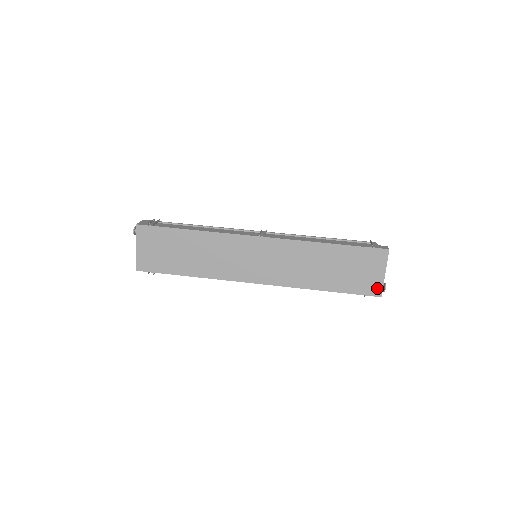
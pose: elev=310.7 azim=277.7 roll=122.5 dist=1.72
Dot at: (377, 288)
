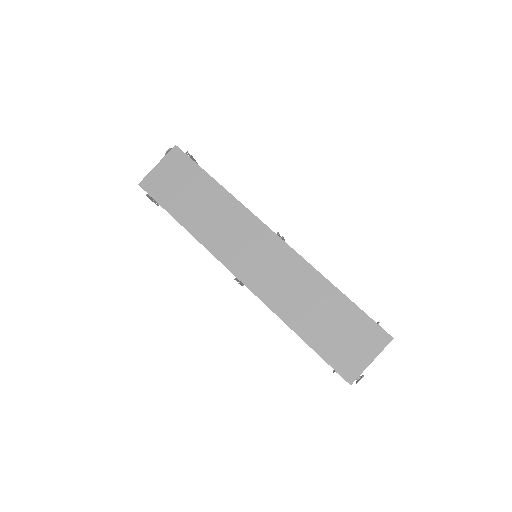
Dot at: (353, 371)
